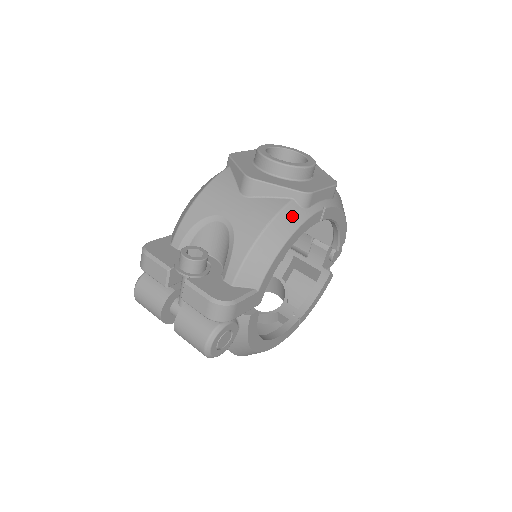
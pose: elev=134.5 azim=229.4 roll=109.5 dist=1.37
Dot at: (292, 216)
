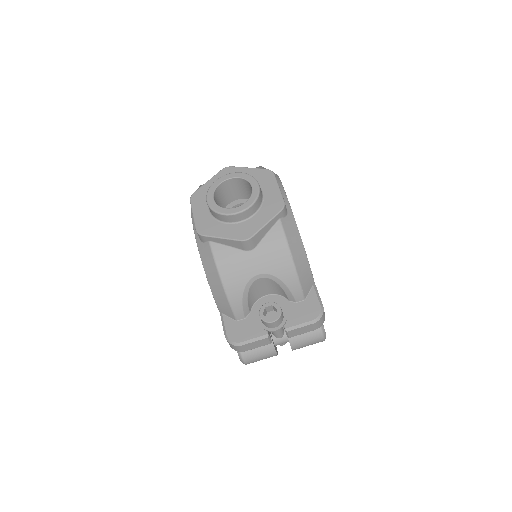
Dot at: (290, 228)
